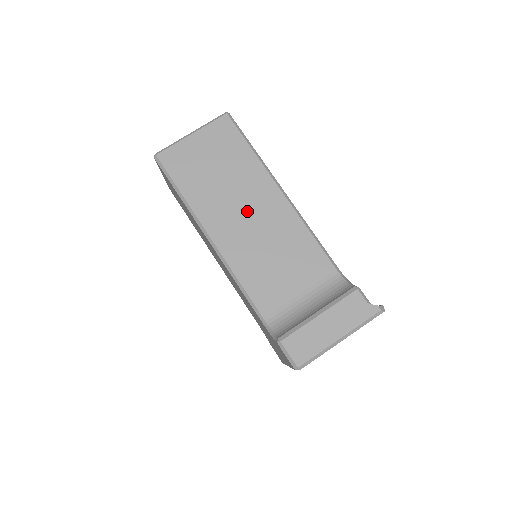
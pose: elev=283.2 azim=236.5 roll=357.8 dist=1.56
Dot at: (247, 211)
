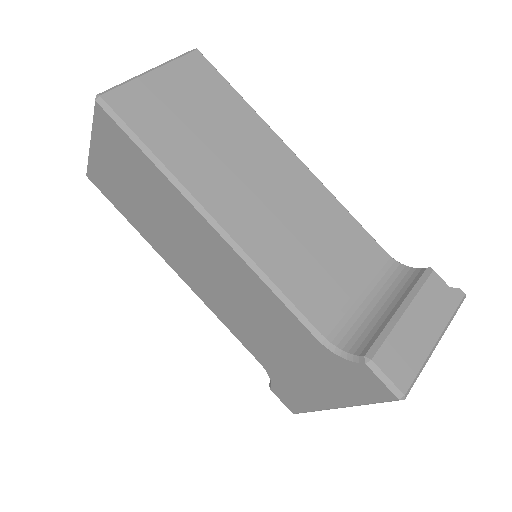
Dot at: (258, 180)
